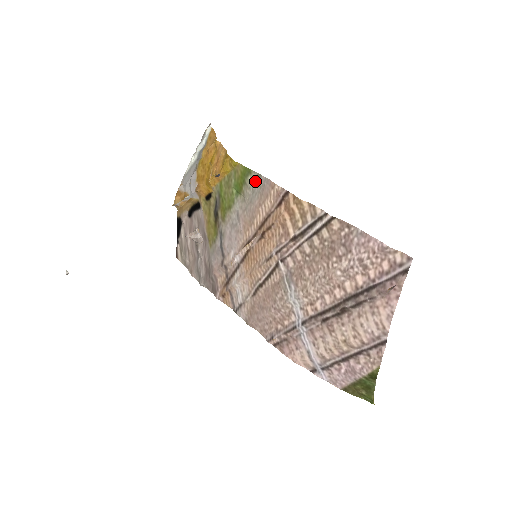
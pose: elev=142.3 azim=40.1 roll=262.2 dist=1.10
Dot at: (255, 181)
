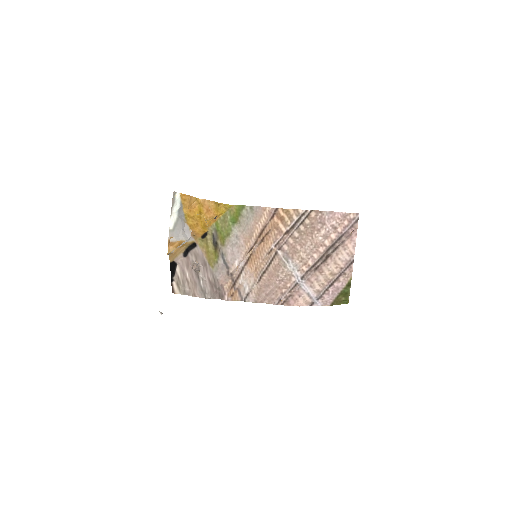
Dot at: (248, 211)
